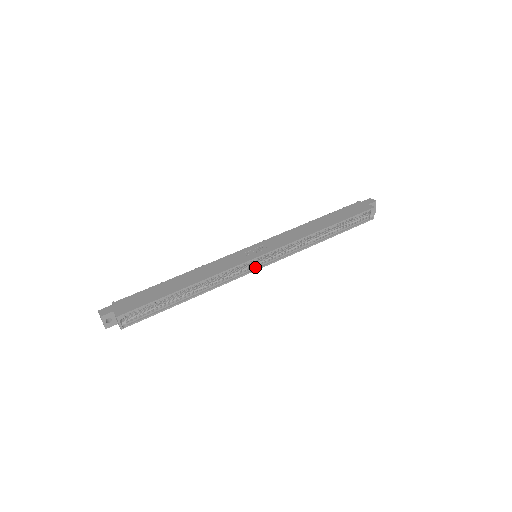
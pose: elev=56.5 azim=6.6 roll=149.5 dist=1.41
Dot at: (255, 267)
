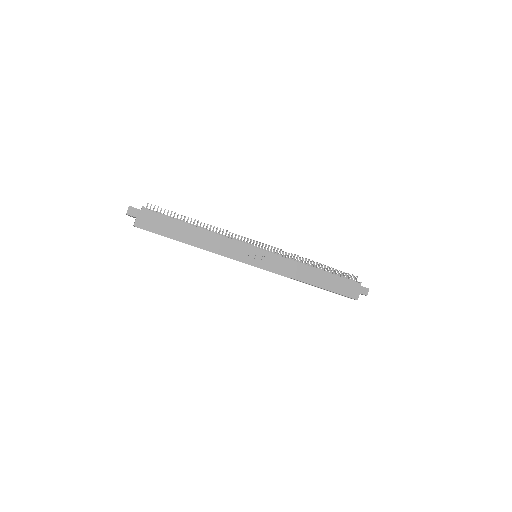
Dot at: occluded
